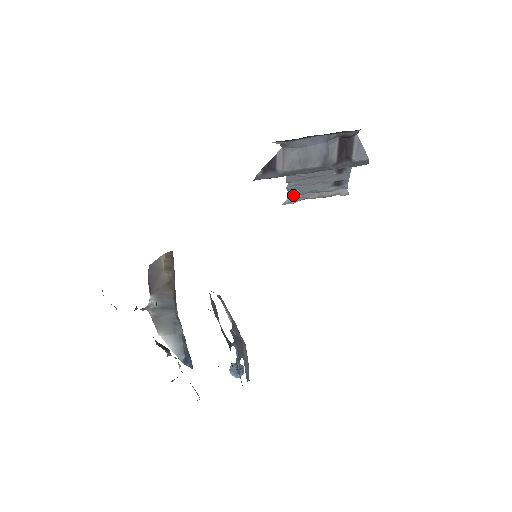
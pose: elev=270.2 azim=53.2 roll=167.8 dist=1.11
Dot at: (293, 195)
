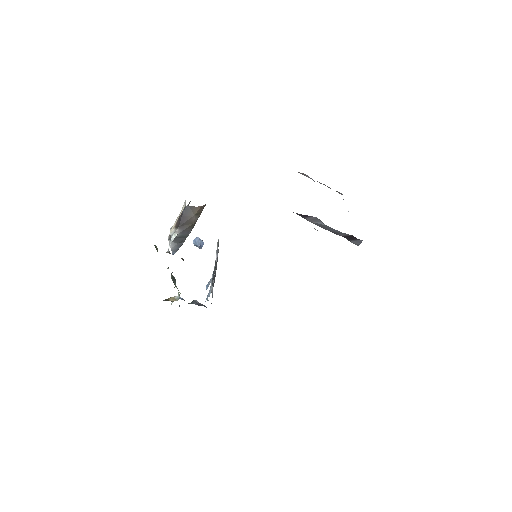
Dot at: occluded
